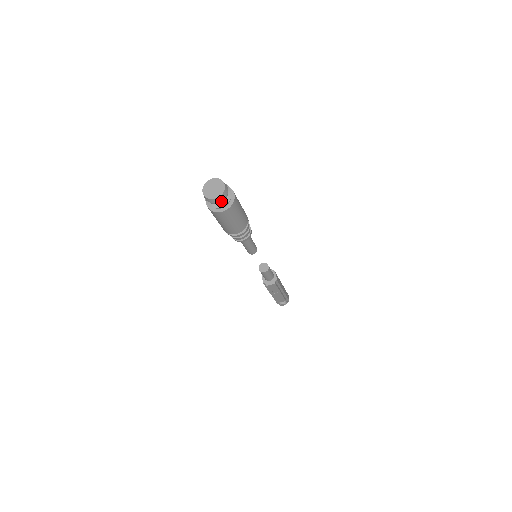
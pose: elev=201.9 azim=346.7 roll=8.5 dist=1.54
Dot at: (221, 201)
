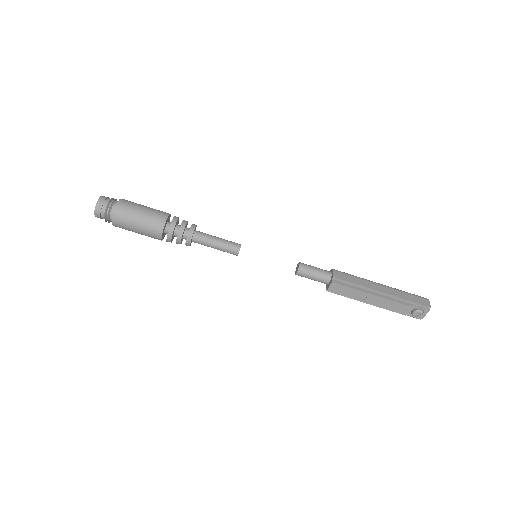
Dot at: (103, 211)
